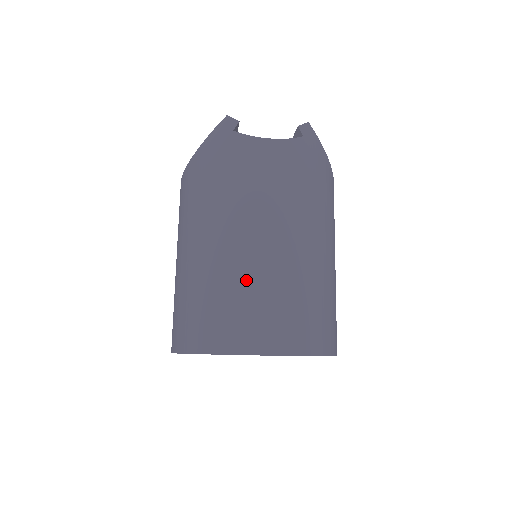
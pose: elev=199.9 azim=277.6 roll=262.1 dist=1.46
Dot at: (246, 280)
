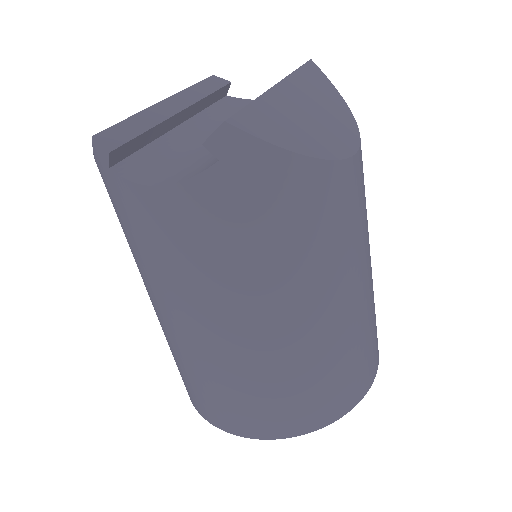
Dot at: (199, 369)
